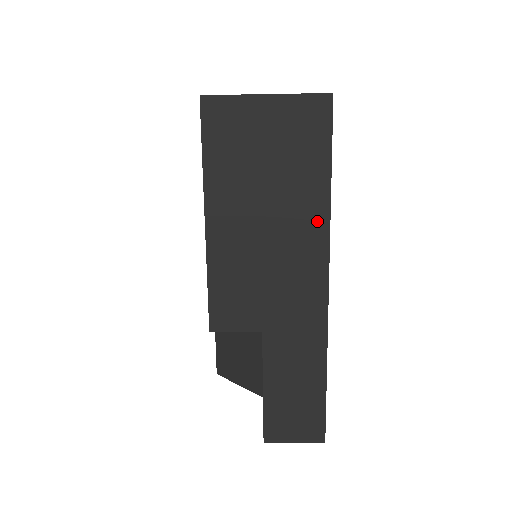
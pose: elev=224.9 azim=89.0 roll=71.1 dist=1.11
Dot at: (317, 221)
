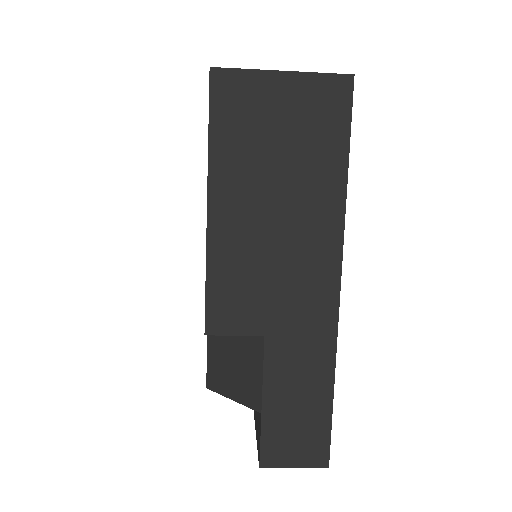
Dot at: (331, 213)
